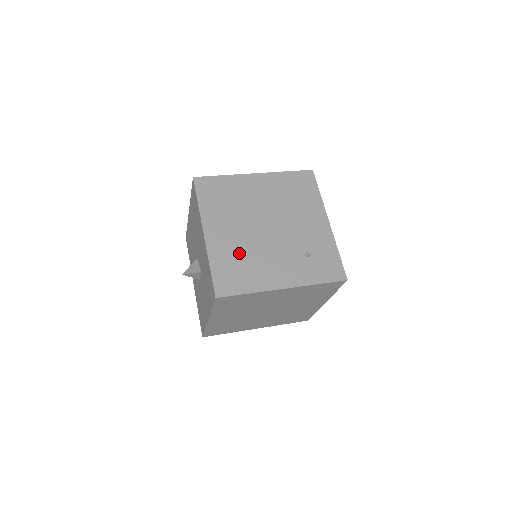
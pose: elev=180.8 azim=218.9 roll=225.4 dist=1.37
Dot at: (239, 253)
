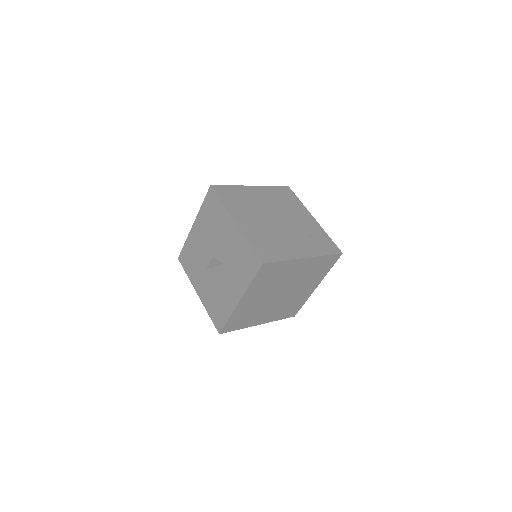
Dot at: (265, 235)
